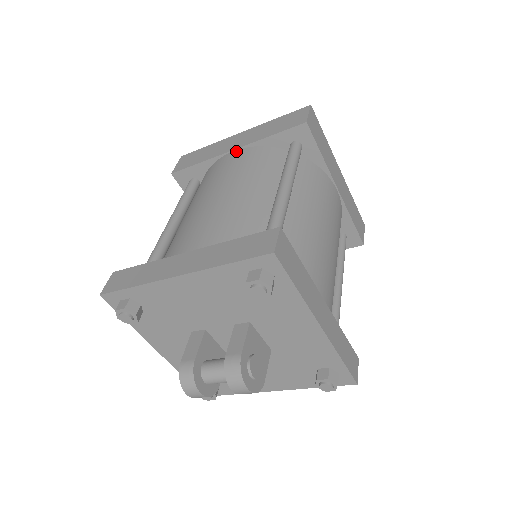
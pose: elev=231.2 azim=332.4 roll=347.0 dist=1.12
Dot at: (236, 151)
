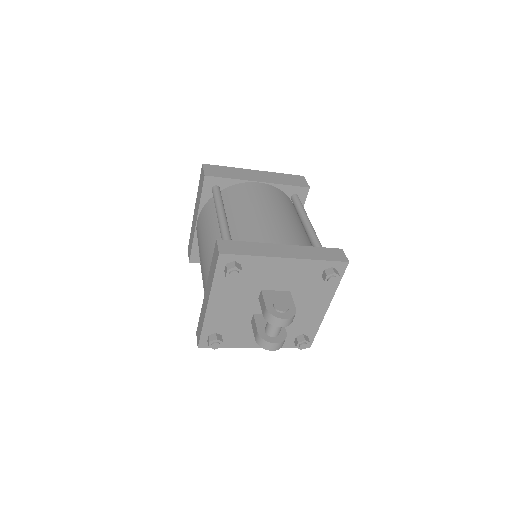
Dot at: (197, 221)
